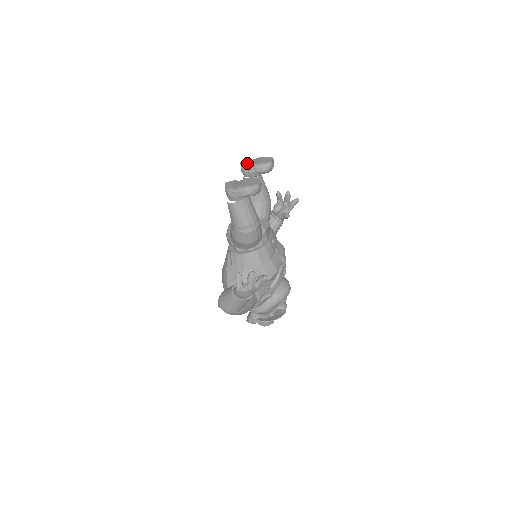
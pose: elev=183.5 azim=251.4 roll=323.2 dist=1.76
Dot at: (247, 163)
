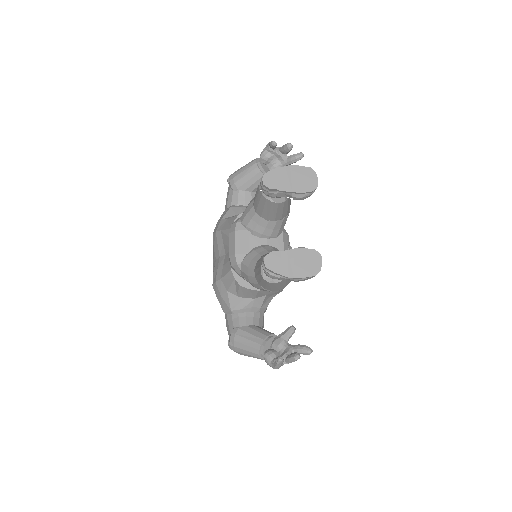
Dot at: (276, 186)
